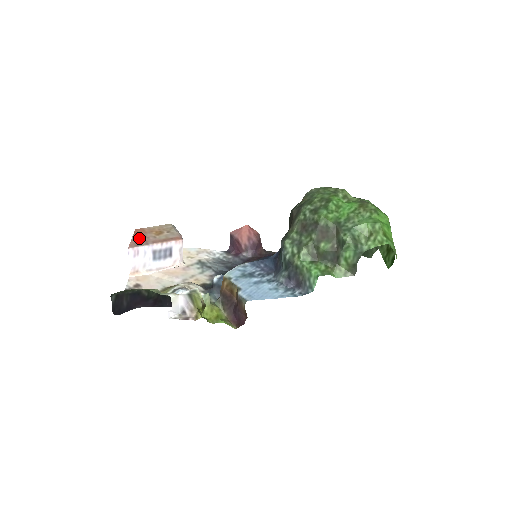
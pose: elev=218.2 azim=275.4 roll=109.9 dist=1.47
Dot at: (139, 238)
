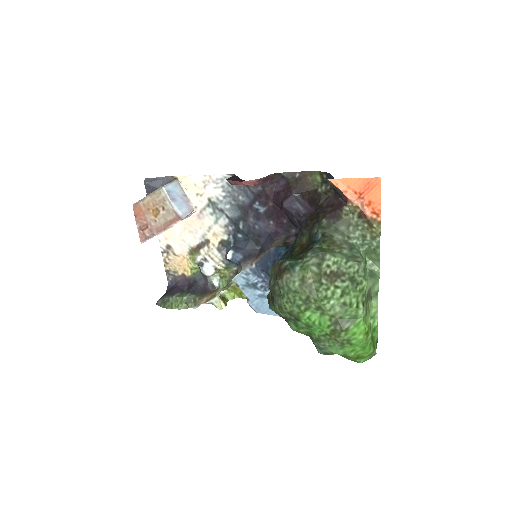
Dot at: (143, 226)
